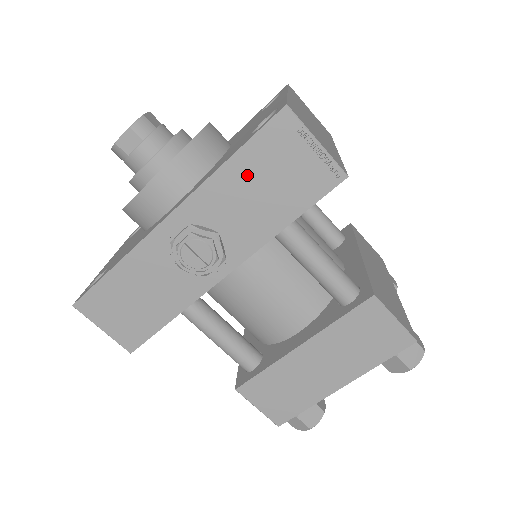
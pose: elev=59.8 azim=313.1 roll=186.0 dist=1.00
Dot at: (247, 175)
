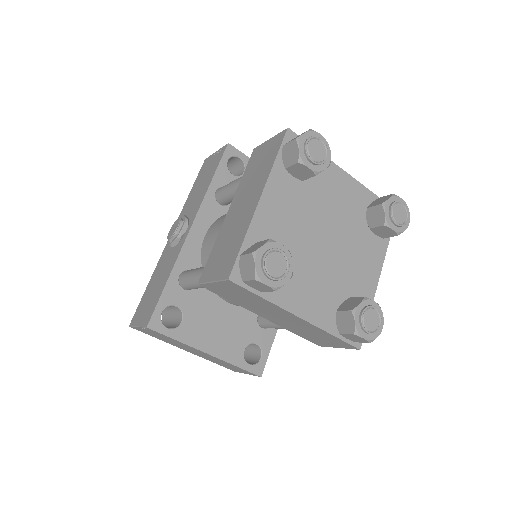
Dot at: (196, 188)
